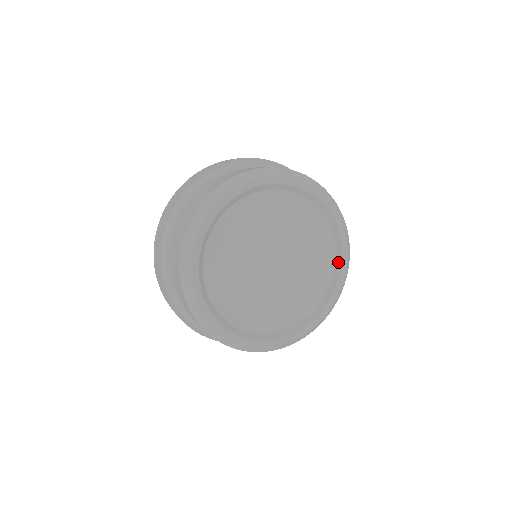
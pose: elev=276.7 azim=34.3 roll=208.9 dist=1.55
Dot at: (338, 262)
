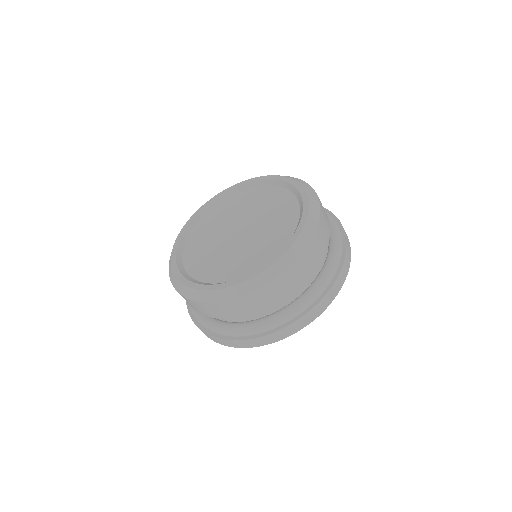
Dot at: (268, 183)
